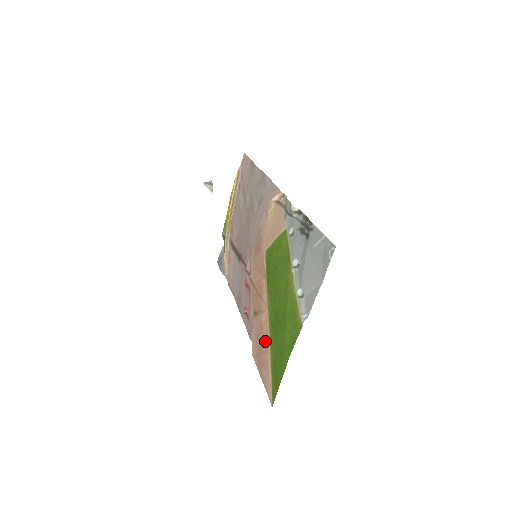
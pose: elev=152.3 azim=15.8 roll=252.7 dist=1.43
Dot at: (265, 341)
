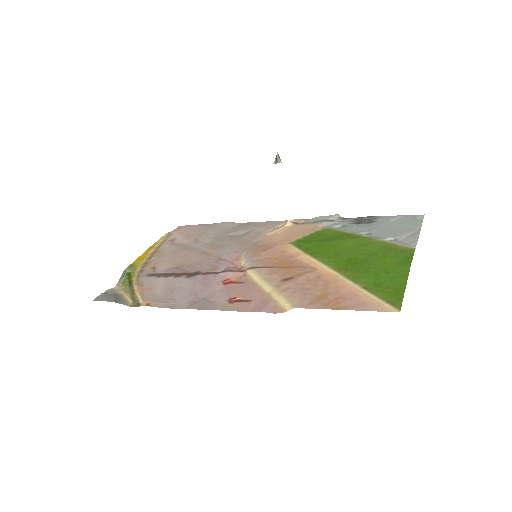
Dot at: (332, 284)
